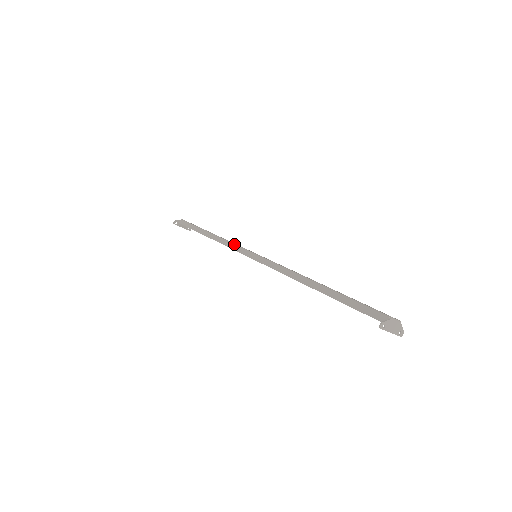
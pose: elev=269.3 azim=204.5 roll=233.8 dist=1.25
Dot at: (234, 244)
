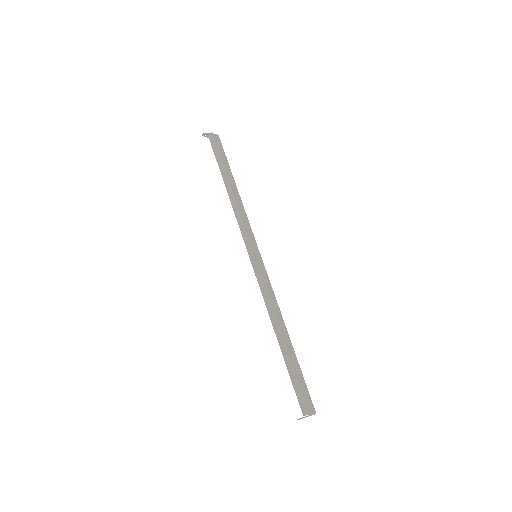
Dot at: (243, 228)
